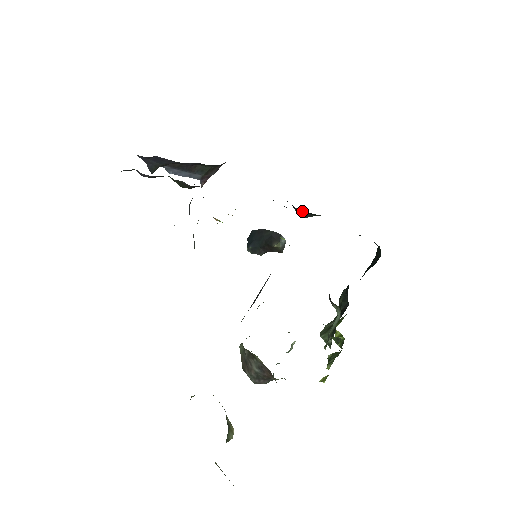
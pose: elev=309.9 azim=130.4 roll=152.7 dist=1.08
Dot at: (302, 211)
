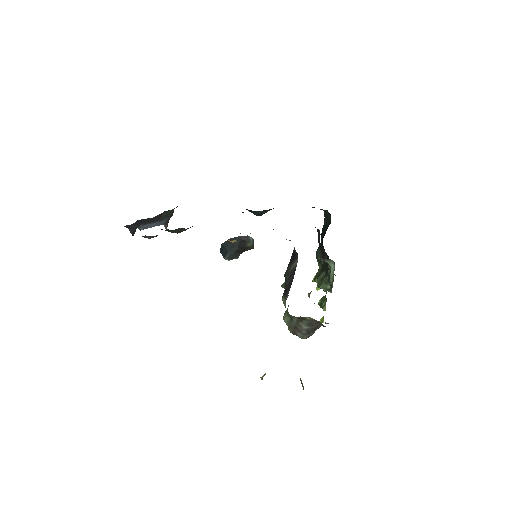
Dot at: occluded
